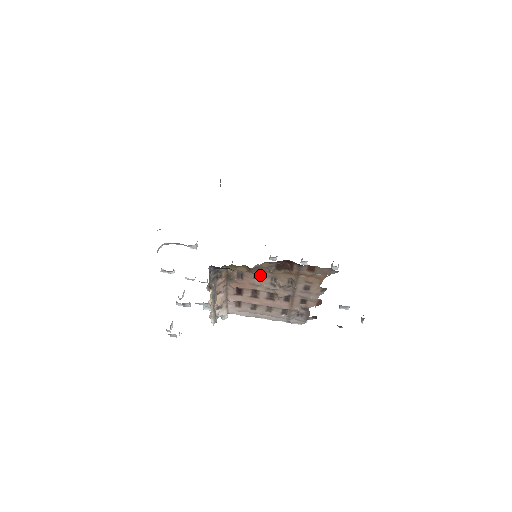
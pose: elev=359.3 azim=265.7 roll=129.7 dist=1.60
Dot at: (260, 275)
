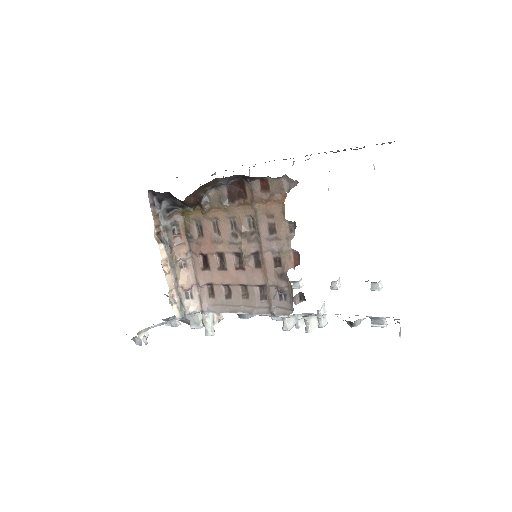
Dot at: (218, 222)
